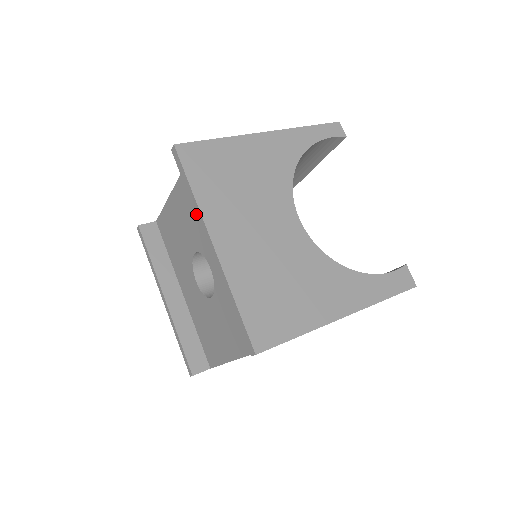
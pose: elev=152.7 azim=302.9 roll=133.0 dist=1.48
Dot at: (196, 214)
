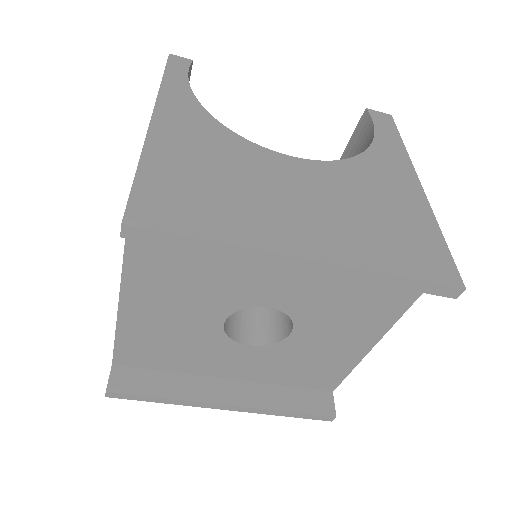
Dot at: (245, 259)
